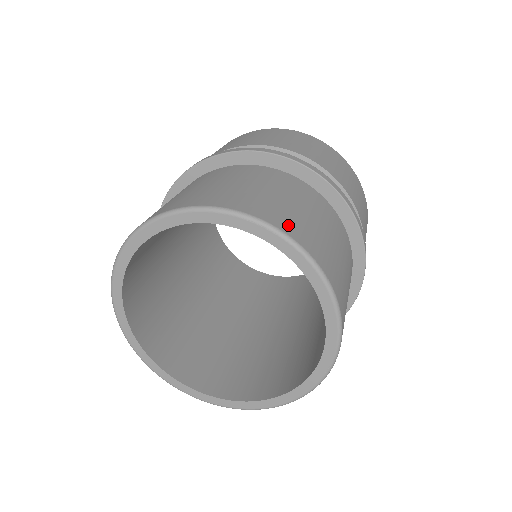
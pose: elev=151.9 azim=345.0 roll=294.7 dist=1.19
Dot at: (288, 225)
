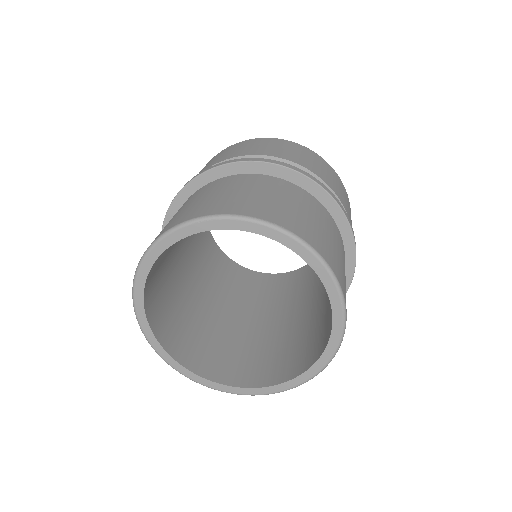
Dot at: (231, 208)
